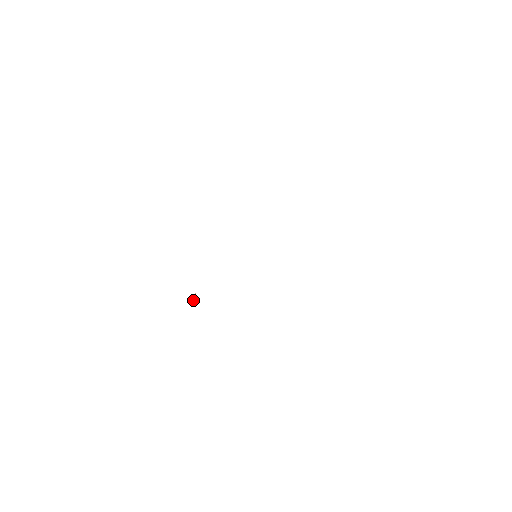
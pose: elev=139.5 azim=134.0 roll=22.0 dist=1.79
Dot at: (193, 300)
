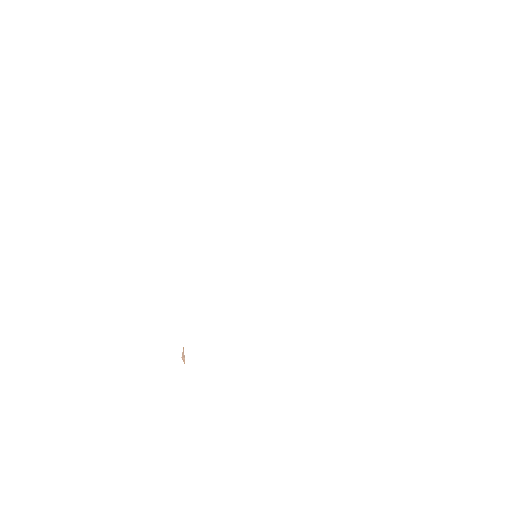
Dot at: (183, 360)
